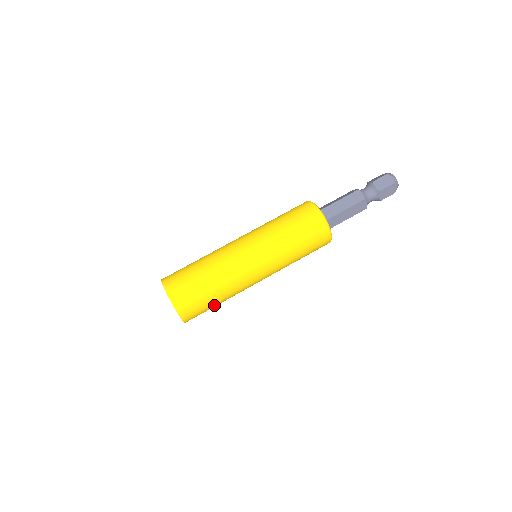
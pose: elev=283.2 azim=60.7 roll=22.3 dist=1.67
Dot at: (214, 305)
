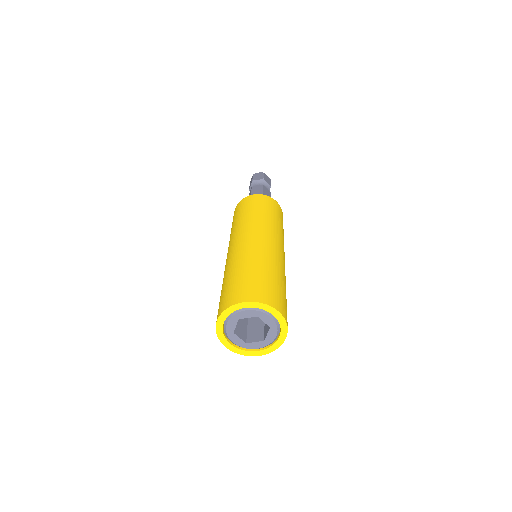
Dot at: occluded
